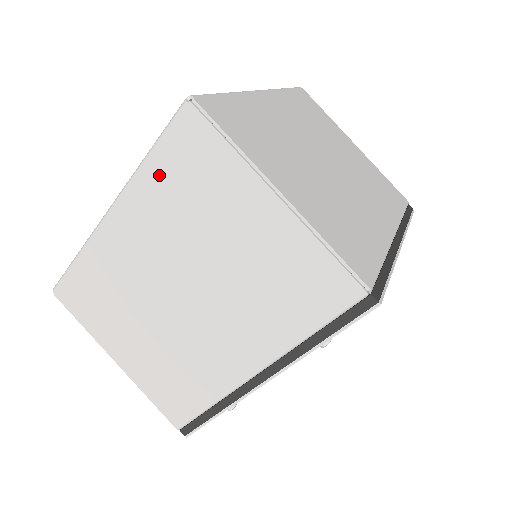
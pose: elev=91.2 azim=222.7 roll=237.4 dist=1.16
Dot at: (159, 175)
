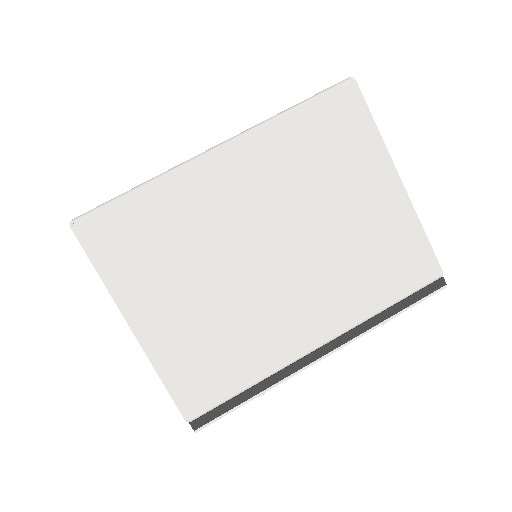
Dot at: (297, 130)
